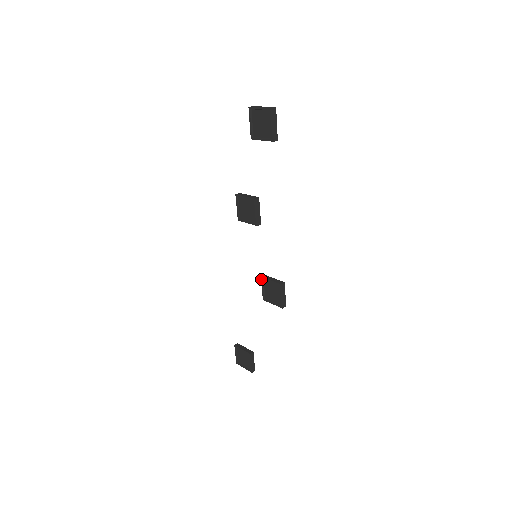
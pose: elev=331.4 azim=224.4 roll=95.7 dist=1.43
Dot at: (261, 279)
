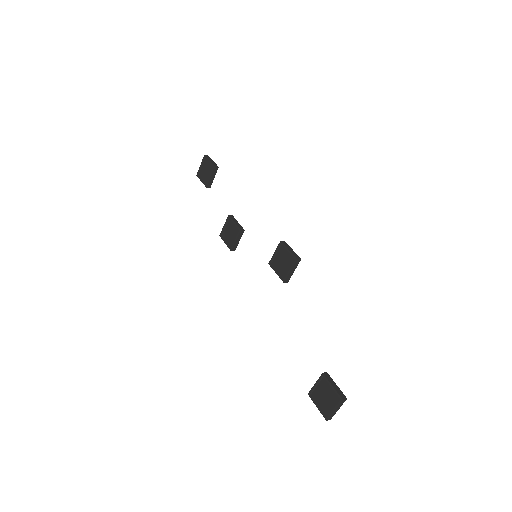
Dot at: (270, 266)
